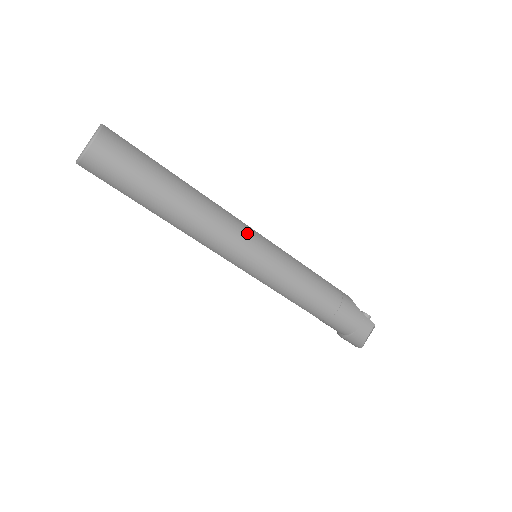
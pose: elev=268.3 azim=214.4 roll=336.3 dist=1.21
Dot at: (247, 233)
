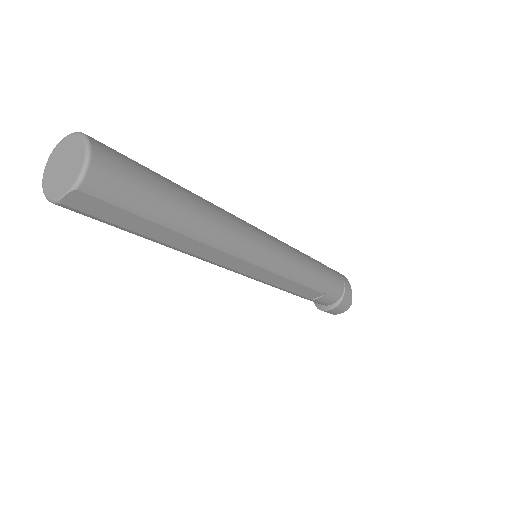
Dot at: (248, 223)
